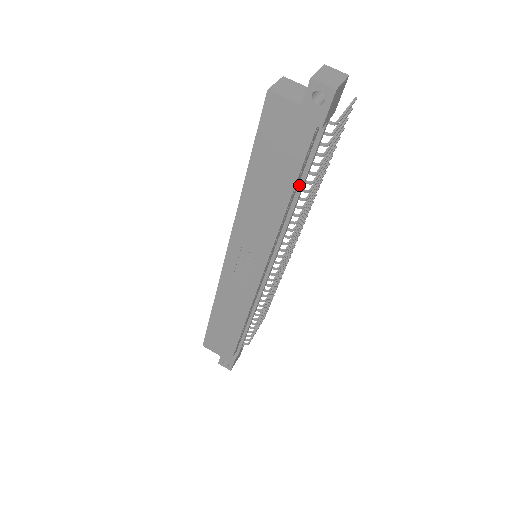
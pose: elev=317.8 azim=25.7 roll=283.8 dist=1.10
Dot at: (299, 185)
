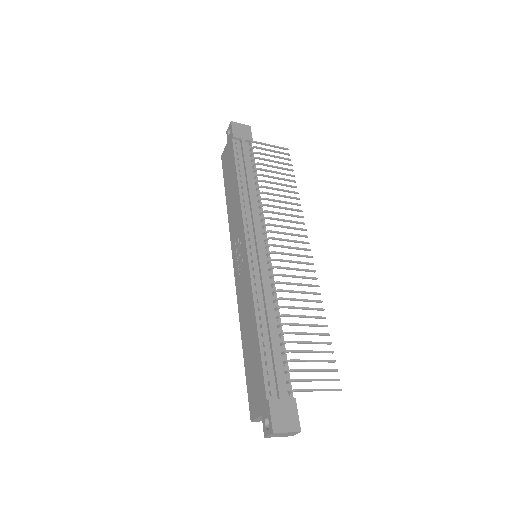
Dot at: (245, 175)
